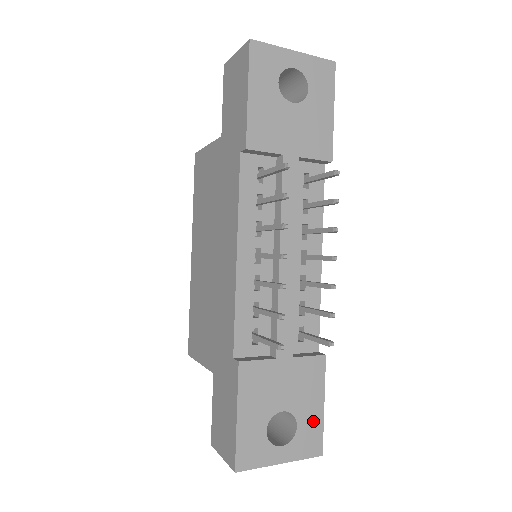
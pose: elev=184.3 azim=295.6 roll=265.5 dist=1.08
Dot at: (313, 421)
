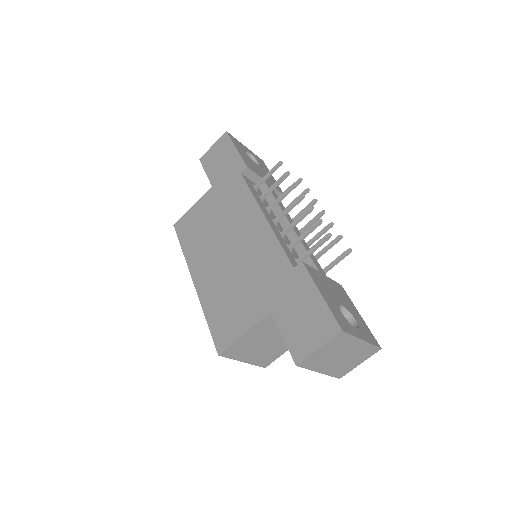
Dot at: (361, 322)
